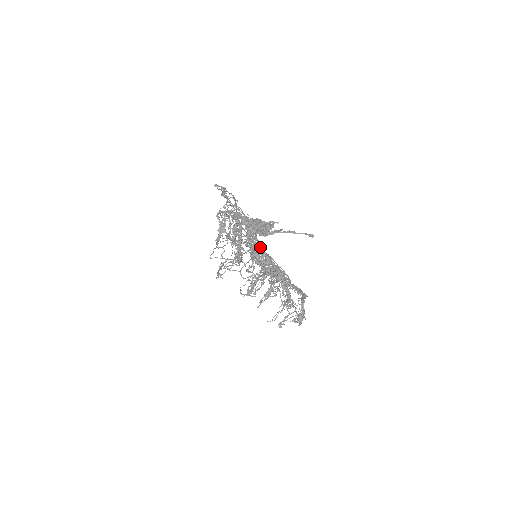
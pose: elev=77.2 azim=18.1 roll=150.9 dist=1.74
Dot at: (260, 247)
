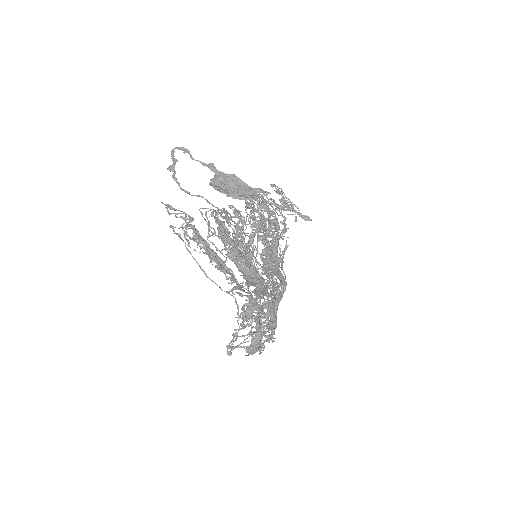
Dot at: (226, 214)
